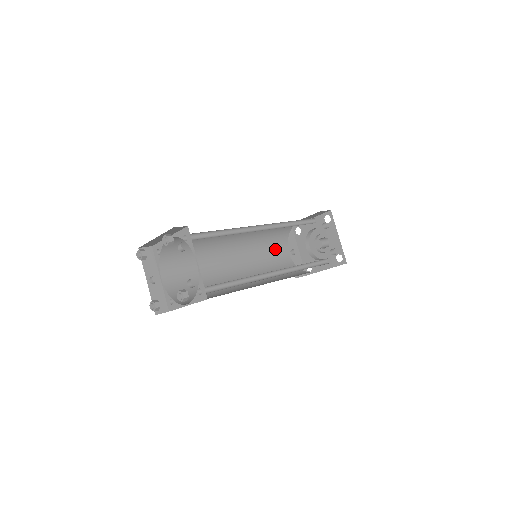
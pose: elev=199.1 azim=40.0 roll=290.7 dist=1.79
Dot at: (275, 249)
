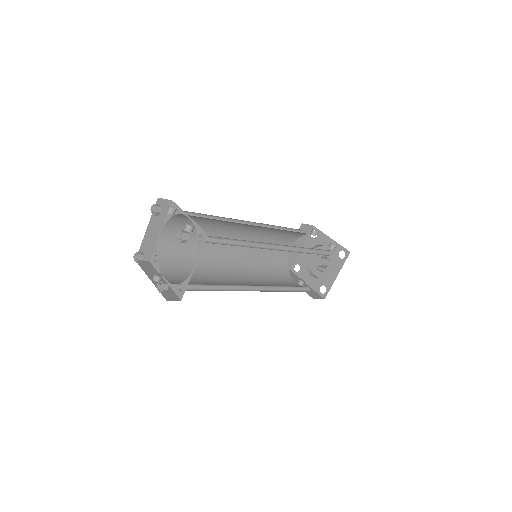
Dot at: (280, 278)
